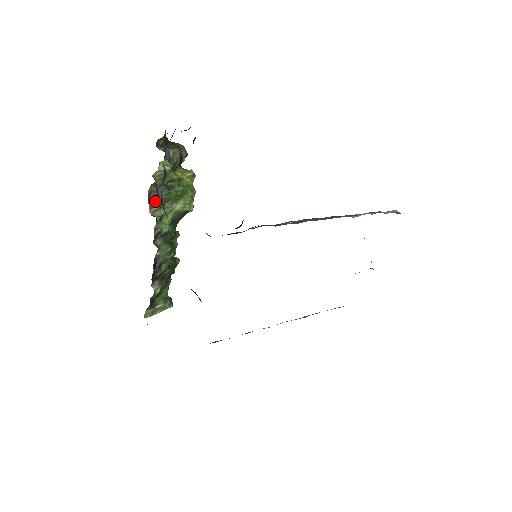
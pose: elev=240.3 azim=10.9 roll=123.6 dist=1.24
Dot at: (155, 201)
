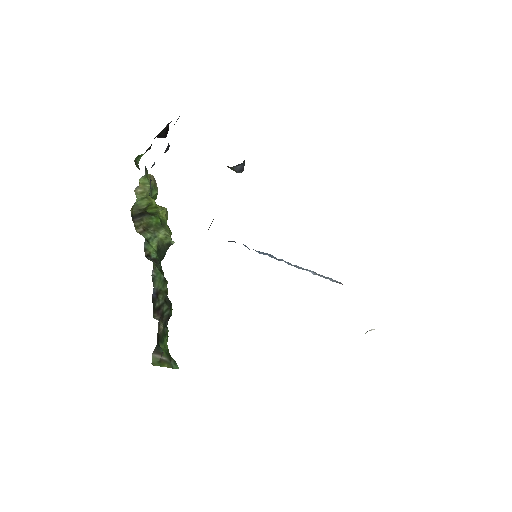
Dot at: (138, 223)
